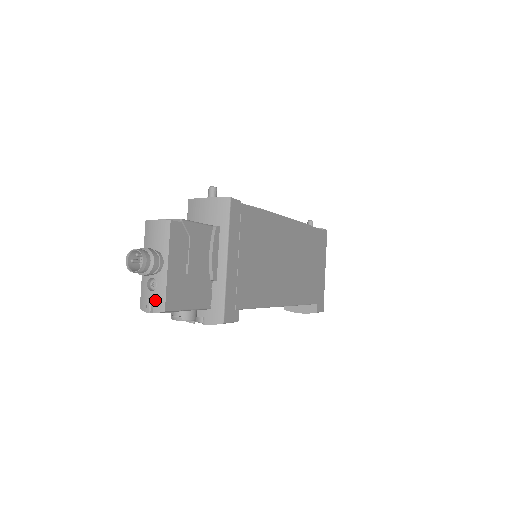
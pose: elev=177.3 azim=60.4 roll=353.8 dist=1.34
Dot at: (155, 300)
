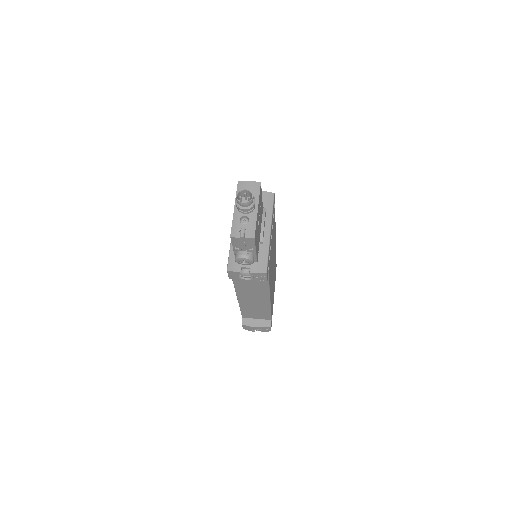
Dot at: (247, 230)
